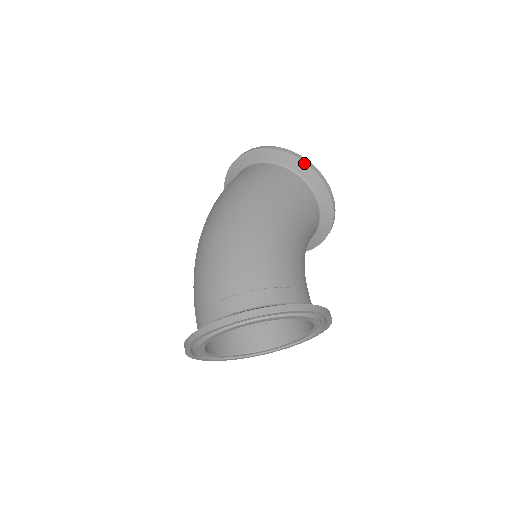
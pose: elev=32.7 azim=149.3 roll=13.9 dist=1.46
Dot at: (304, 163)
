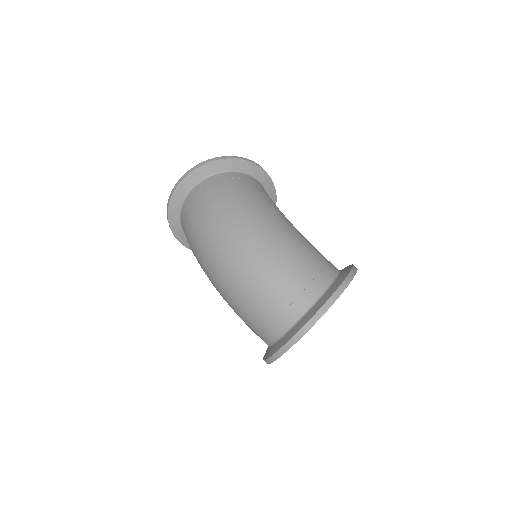
Dot at: (253, 164)
